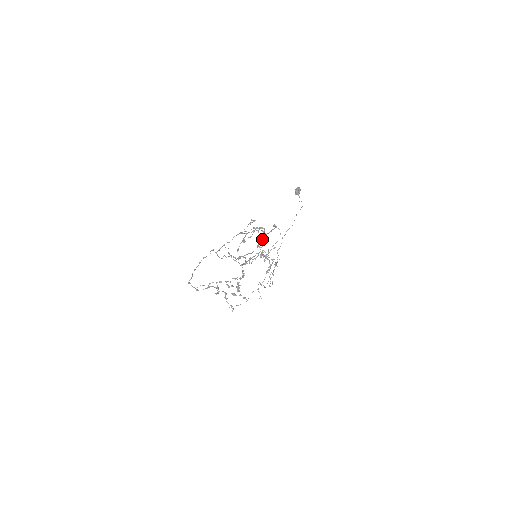
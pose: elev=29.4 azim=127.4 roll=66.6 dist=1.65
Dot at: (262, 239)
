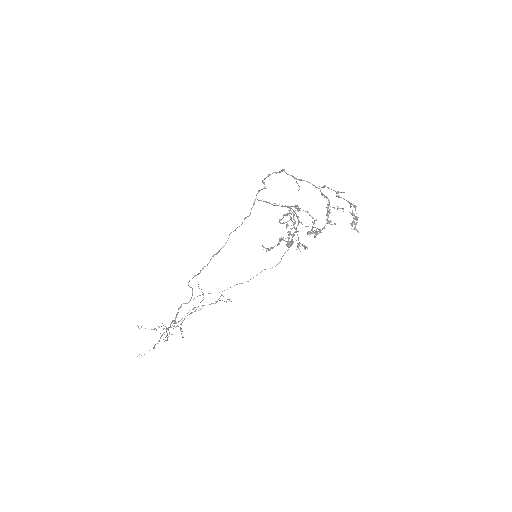
Dot at: occluded
